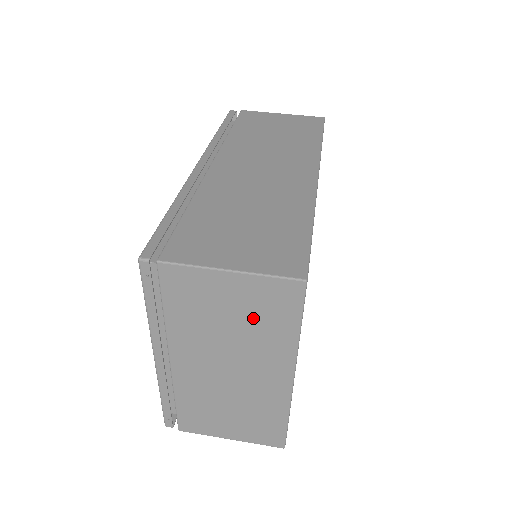
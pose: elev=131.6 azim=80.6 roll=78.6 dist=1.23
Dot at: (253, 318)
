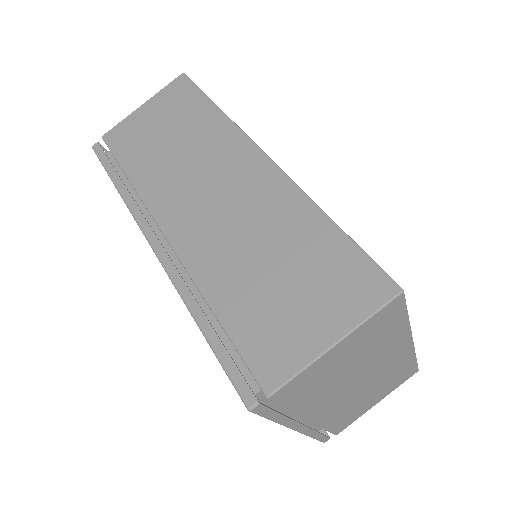
Dot at: (367, 346)
